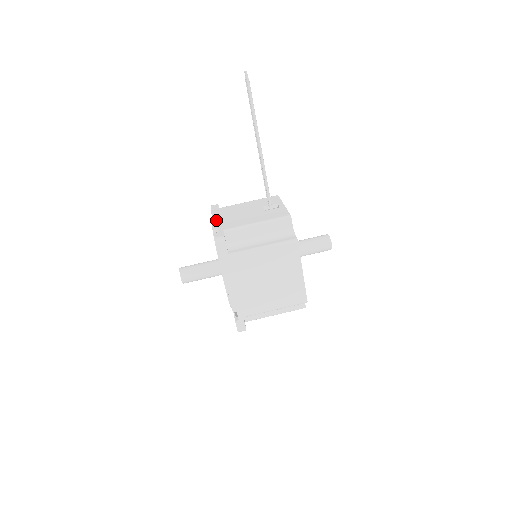
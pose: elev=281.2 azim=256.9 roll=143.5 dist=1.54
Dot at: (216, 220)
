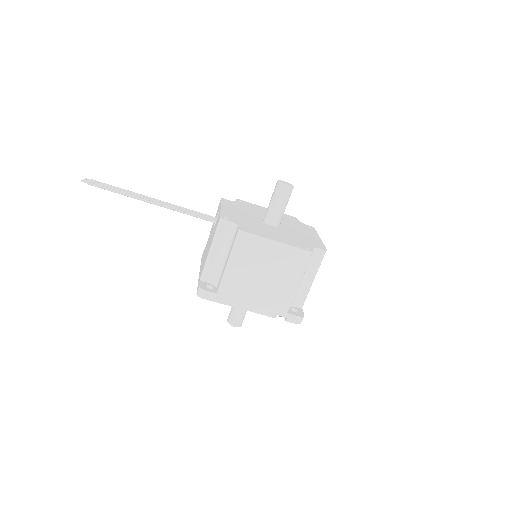
Dot at: occluded
